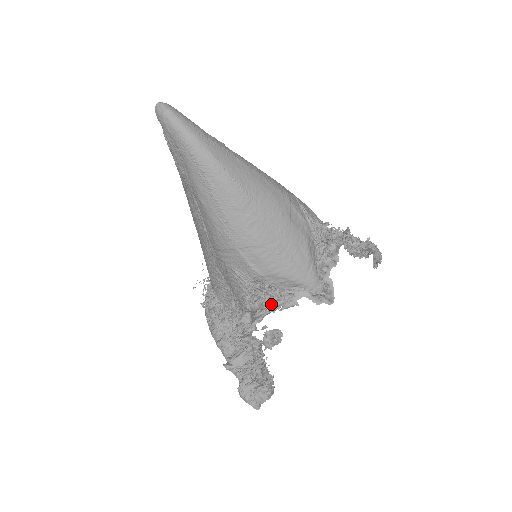
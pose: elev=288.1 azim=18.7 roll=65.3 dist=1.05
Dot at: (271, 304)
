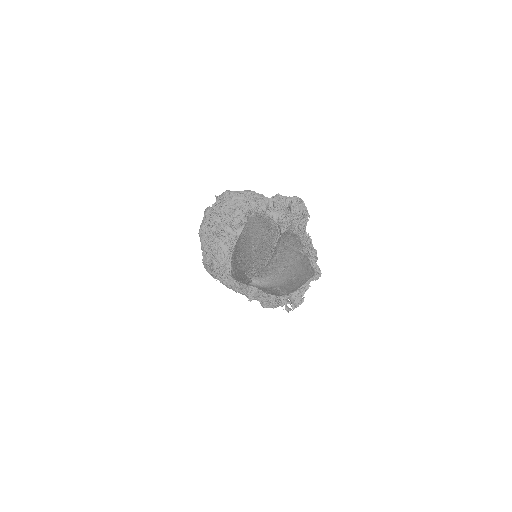
Dot at: (300, 294)
